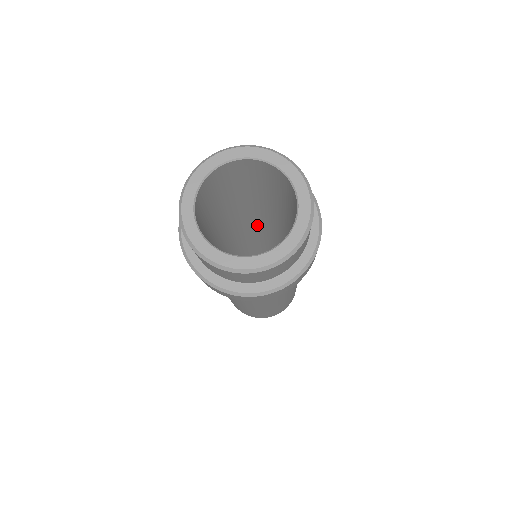
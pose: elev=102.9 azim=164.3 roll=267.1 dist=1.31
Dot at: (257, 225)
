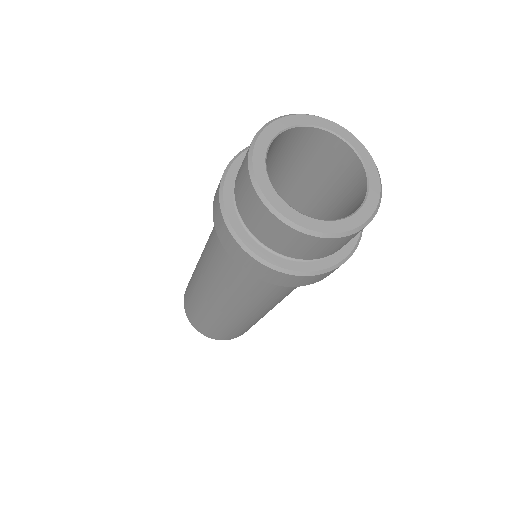
Dot at: occluded
